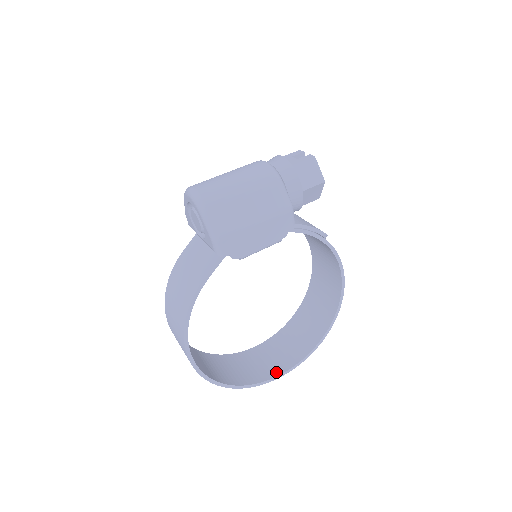
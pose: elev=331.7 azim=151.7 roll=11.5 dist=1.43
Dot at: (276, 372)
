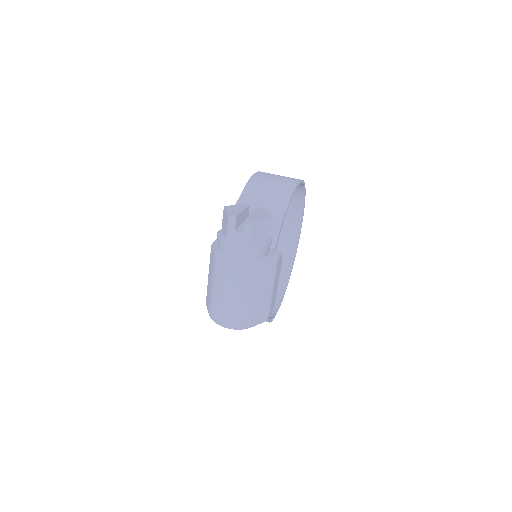
Dot at: (296, 234)
